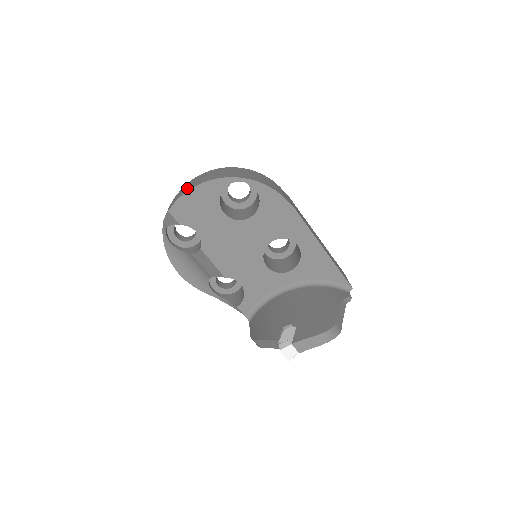
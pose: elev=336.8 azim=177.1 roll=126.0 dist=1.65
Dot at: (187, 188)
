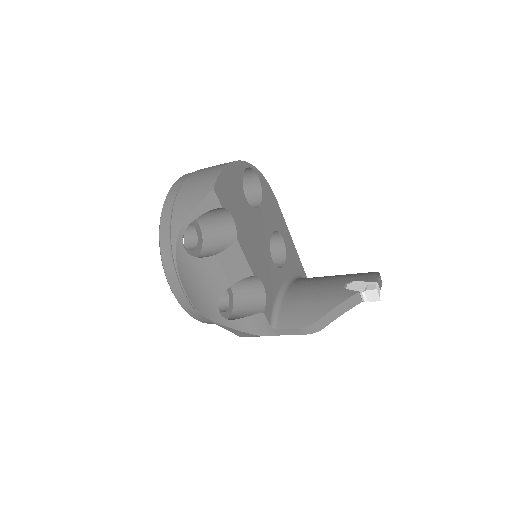
Dot at: (211, 171)
